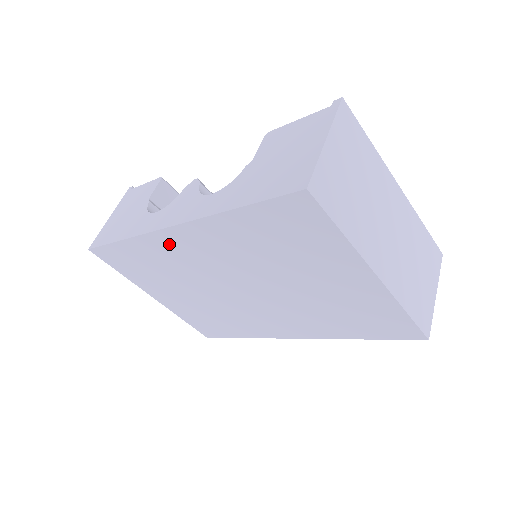
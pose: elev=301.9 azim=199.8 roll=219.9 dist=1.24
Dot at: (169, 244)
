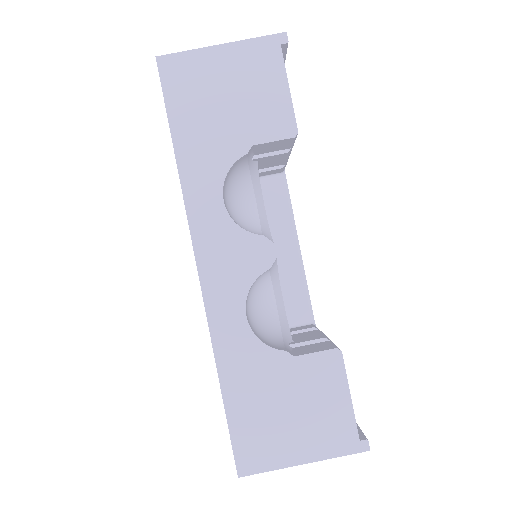
Dot at: occluded
